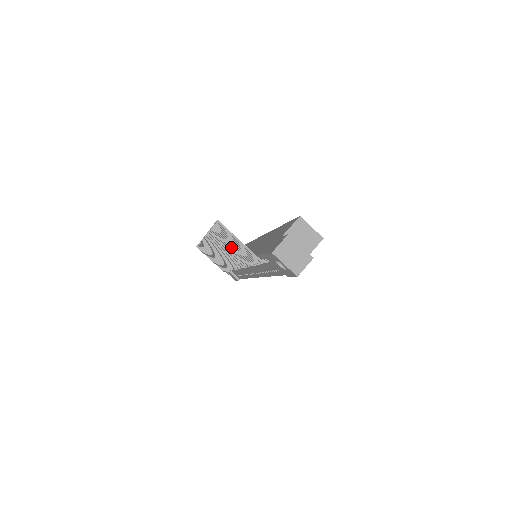
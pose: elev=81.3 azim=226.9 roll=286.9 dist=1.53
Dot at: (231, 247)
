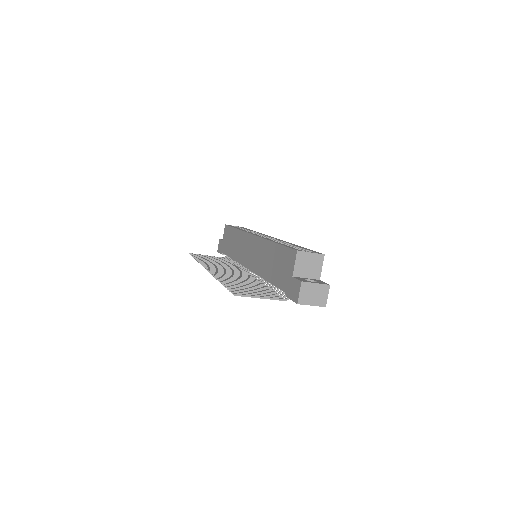
Dot at: occluded
